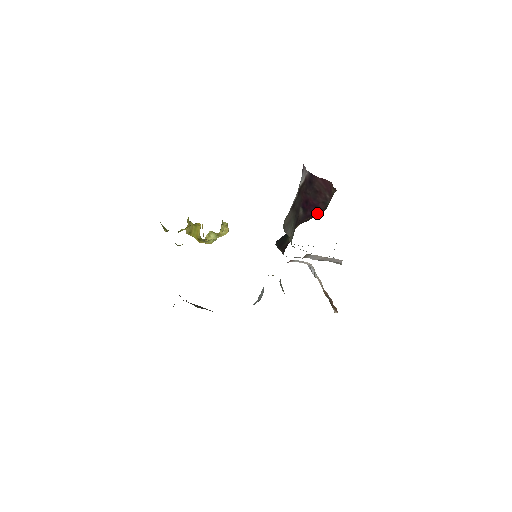
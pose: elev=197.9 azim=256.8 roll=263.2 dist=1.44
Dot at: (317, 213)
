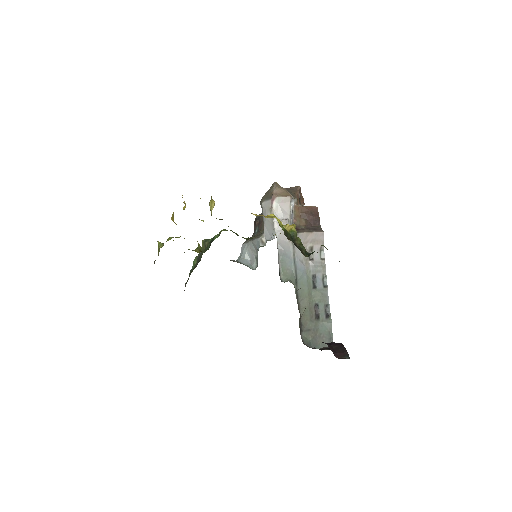
Dot at: occluded
